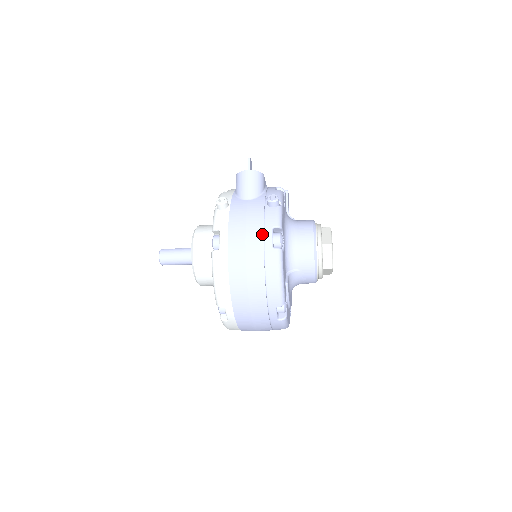
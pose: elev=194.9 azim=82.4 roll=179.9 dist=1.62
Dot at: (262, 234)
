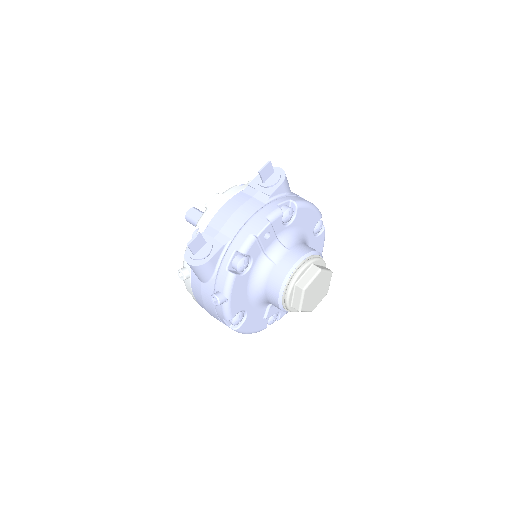
Dot at: (217, 318)
